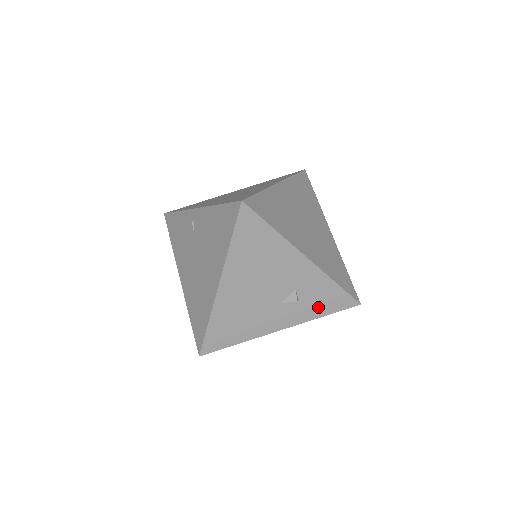
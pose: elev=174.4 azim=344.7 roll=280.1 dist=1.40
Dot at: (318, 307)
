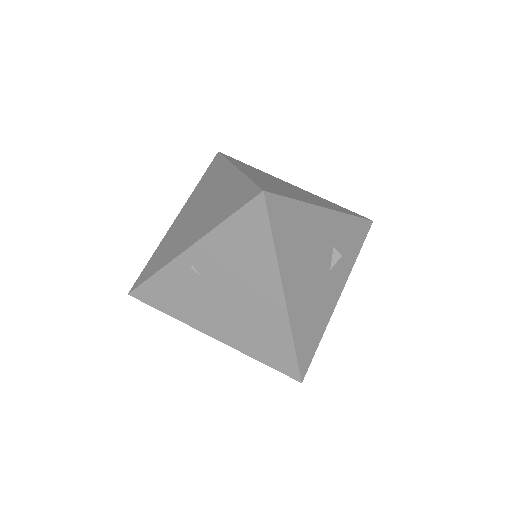
Dot at: (352, 249)
